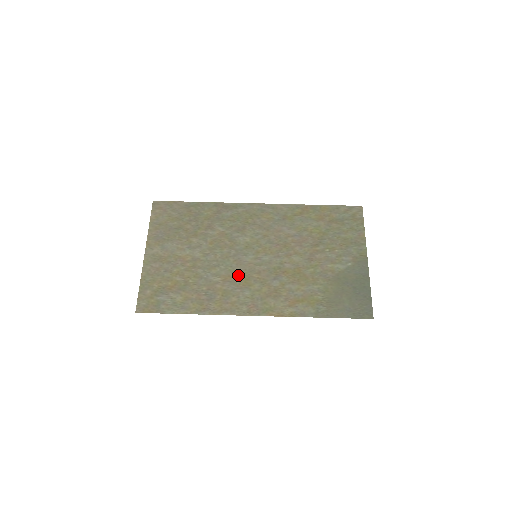
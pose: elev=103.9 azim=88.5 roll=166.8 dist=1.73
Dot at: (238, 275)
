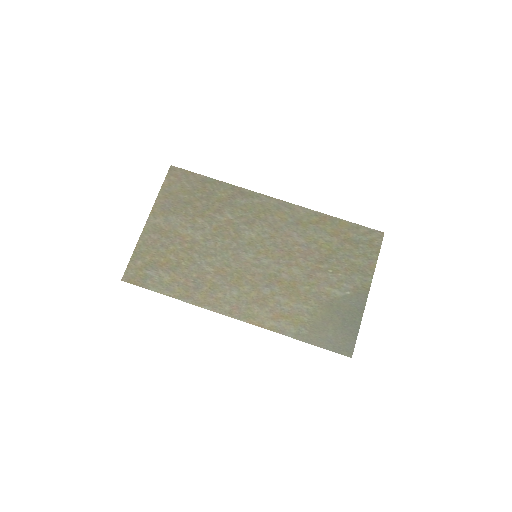
Dot at: (232, 271)
